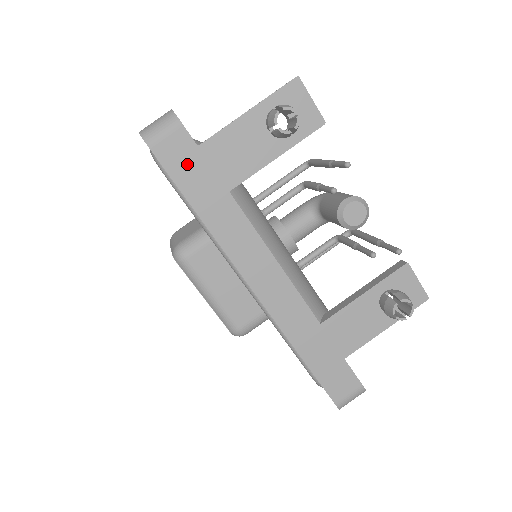
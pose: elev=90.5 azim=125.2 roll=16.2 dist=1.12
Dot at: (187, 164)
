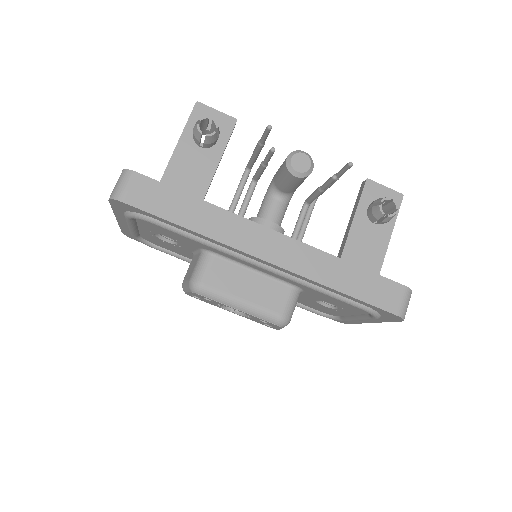
Dot at: (157, 197)
